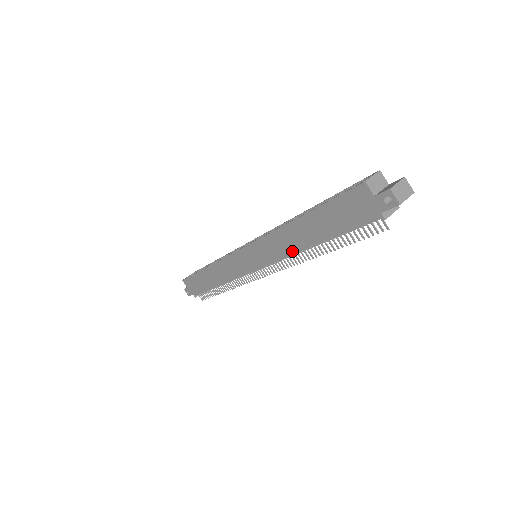
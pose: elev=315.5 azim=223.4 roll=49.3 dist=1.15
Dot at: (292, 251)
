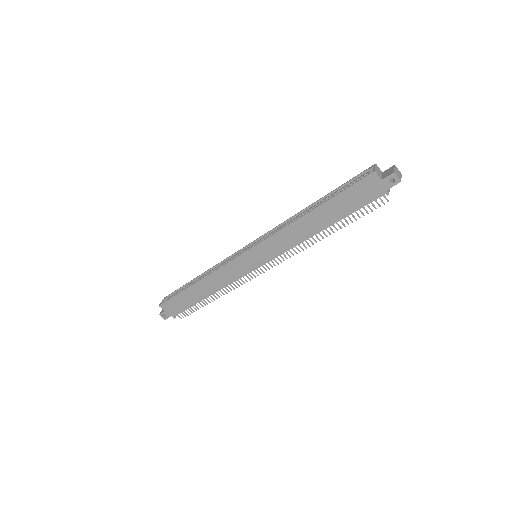
Dot at: (302, 239)
